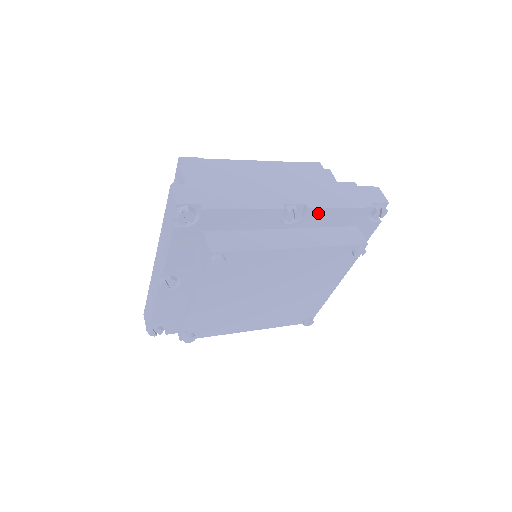
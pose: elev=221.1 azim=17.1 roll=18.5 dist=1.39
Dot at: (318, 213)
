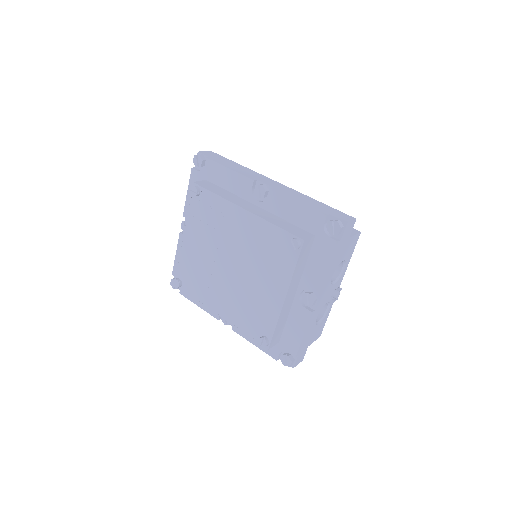
Dot at: (279, 199)
